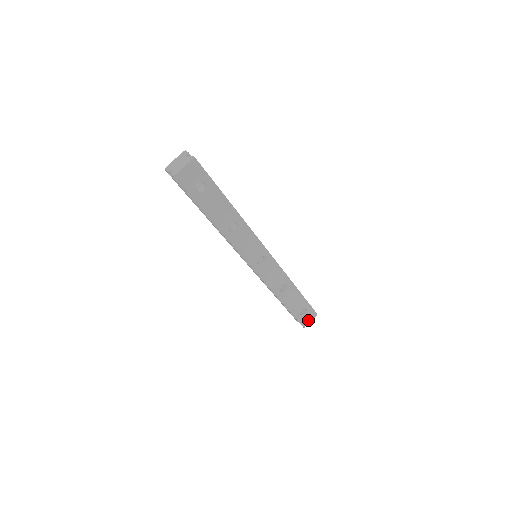
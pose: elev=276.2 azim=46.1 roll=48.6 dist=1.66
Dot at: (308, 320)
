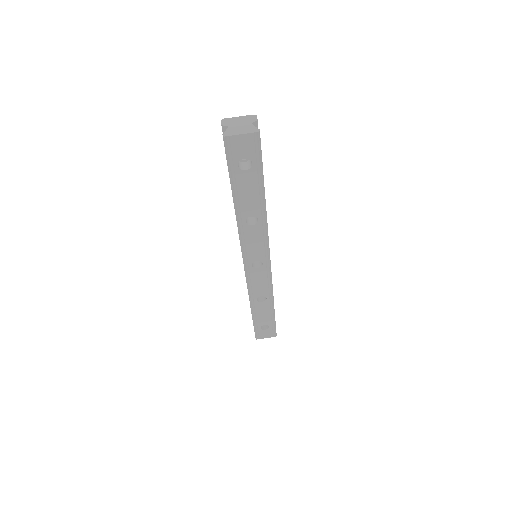
Dot at: (264, 336)
